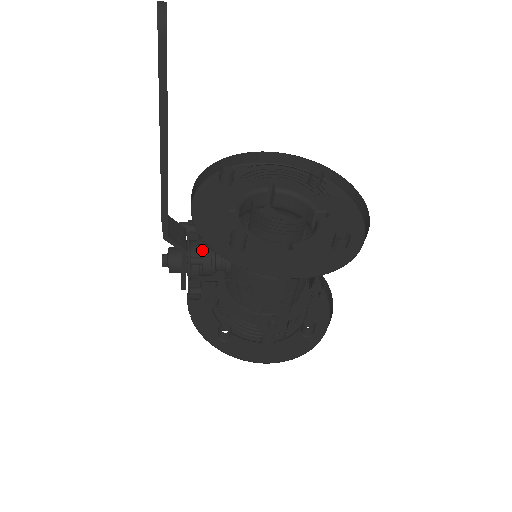
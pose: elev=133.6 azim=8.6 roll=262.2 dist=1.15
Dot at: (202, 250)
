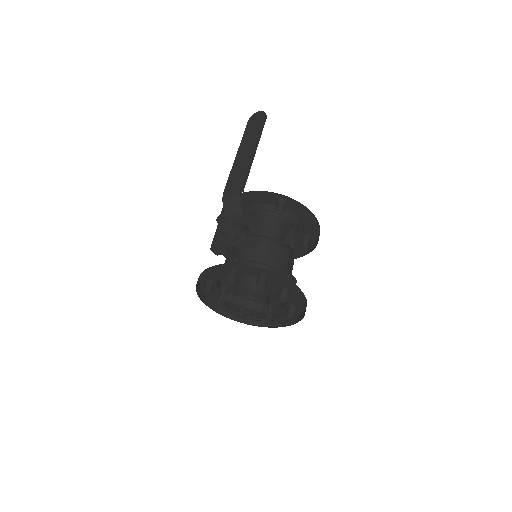
Dot at: occluded
